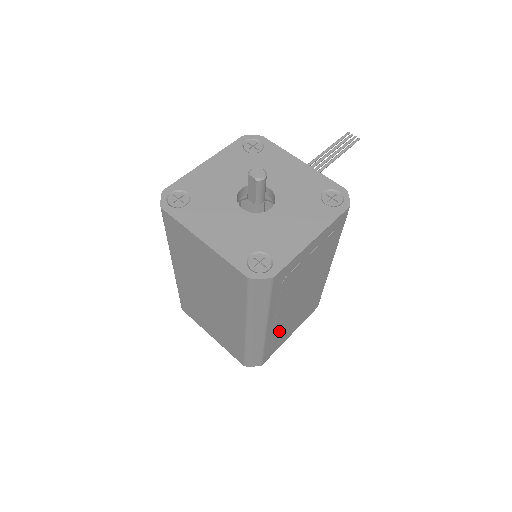
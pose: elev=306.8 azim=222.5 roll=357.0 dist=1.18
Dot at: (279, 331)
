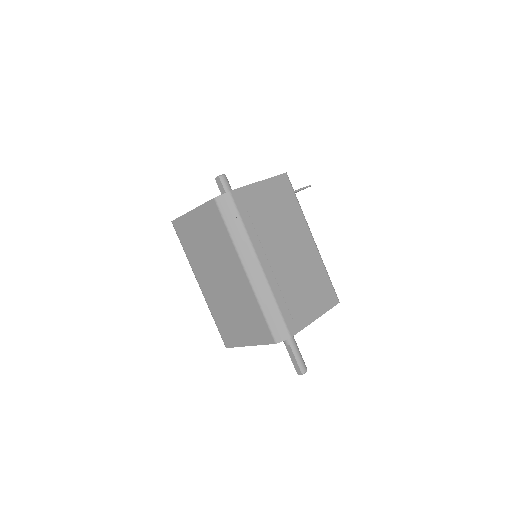
Dot at: (286, 289)
